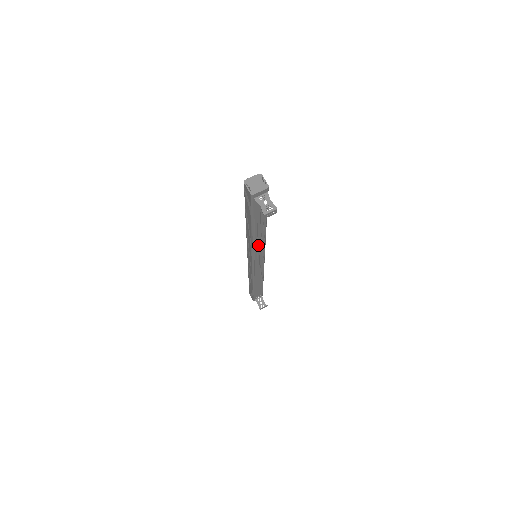
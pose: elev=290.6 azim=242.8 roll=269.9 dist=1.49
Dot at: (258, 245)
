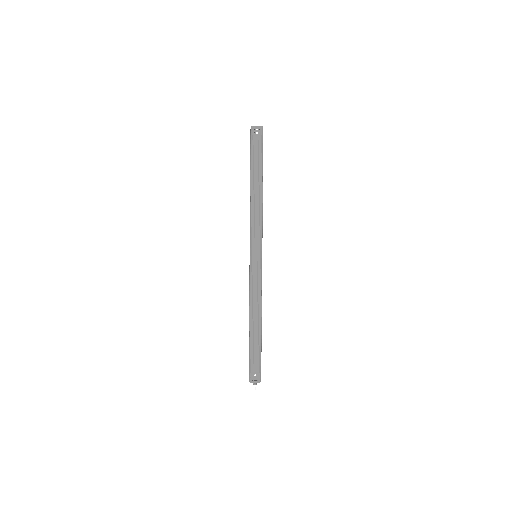
Dot at: (255, 216)
